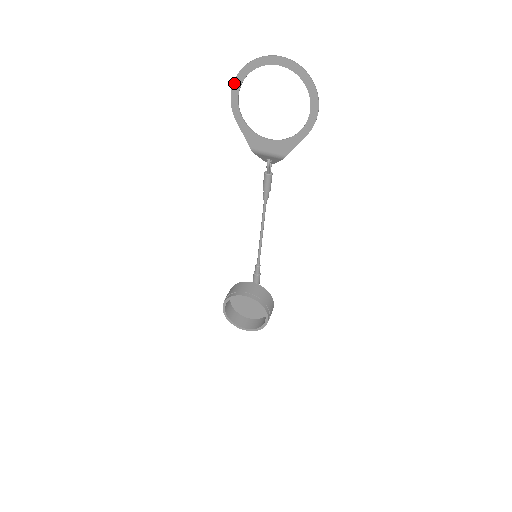
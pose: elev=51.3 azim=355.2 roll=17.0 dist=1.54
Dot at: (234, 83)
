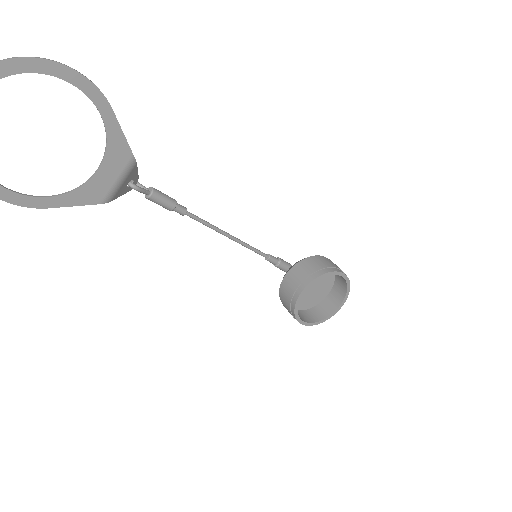
Dot at: out of frame
